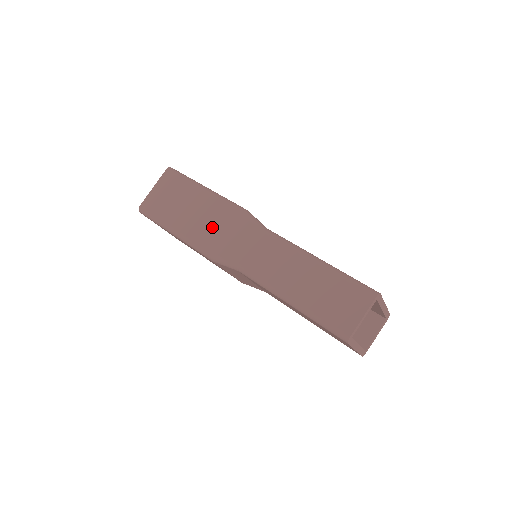
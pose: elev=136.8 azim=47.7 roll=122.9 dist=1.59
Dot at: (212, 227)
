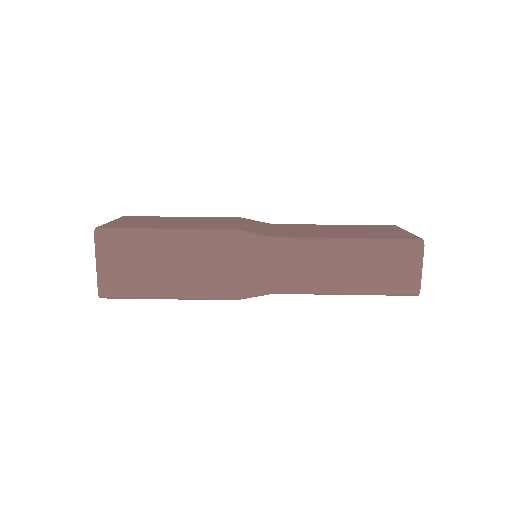
Dot at: (212, 270)
